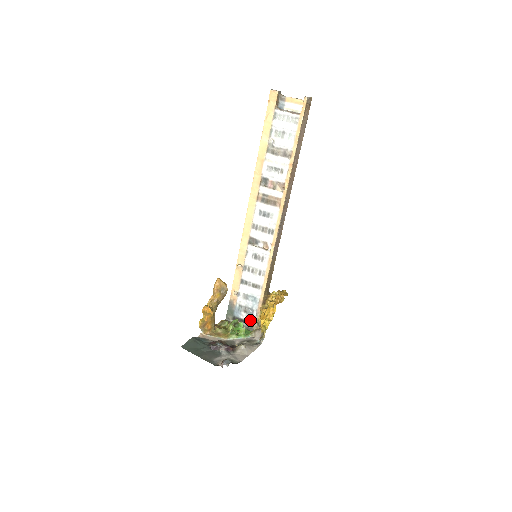
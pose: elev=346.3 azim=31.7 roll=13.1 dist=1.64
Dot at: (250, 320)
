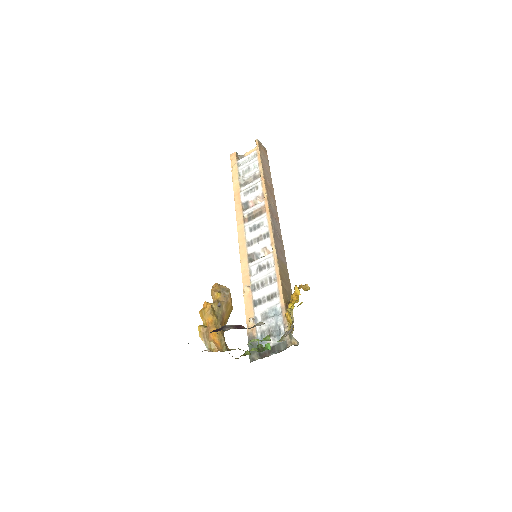
Dot at: occluded
